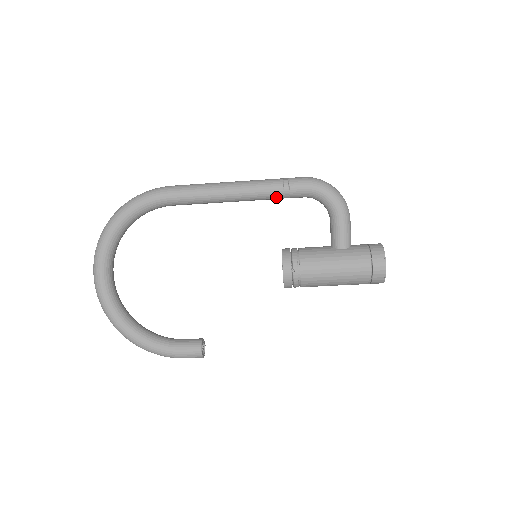
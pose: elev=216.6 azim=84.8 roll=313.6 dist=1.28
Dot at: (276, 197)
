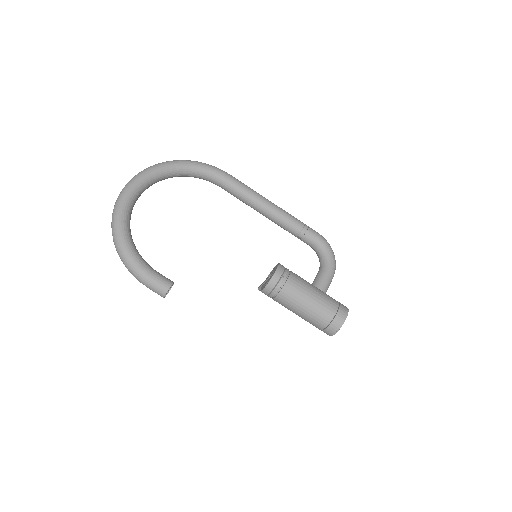
Dot at: (294, 230)
